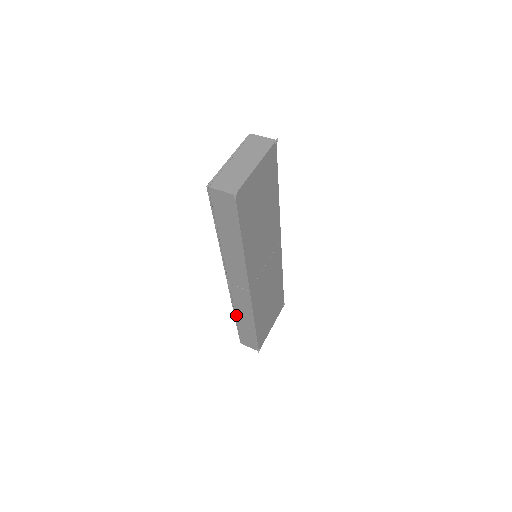
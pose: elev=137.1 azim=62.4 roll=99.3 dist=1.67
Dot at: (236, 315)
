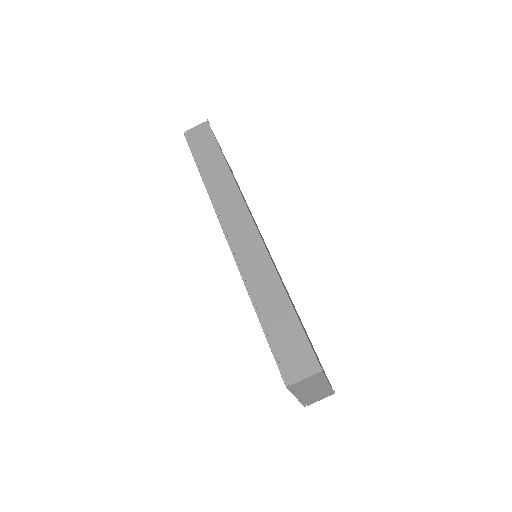
Dot at: occluded
